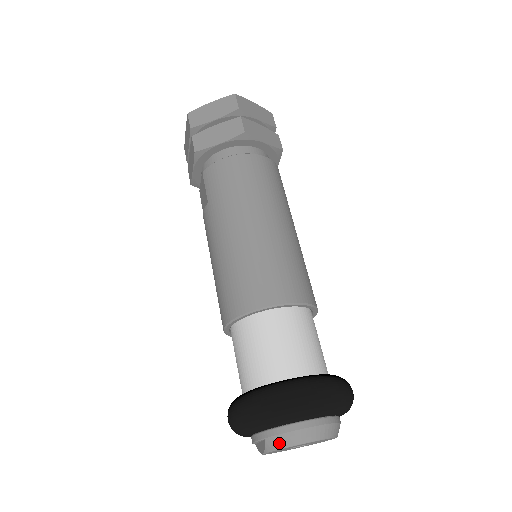
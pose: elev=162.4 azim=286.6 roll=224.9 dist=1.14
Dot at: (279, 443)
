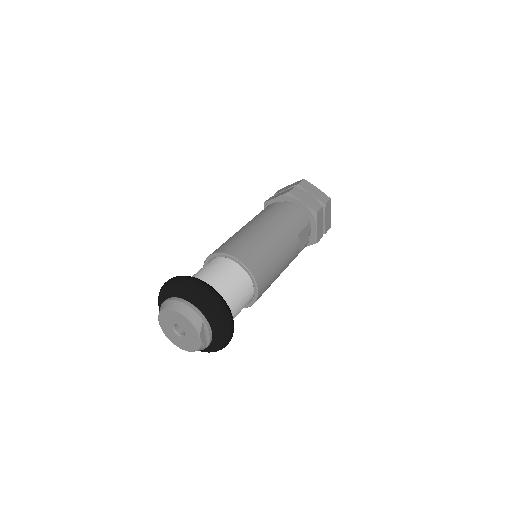
Dot at: (162, 307)
